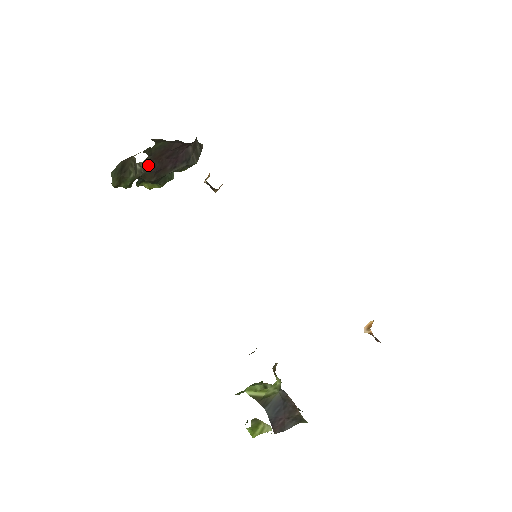
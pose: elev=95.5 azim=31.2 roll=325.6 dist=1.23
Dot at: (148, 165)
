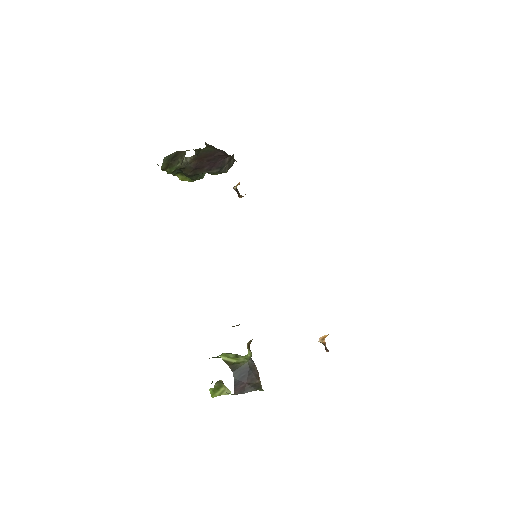
Dot at: (191, 161)
